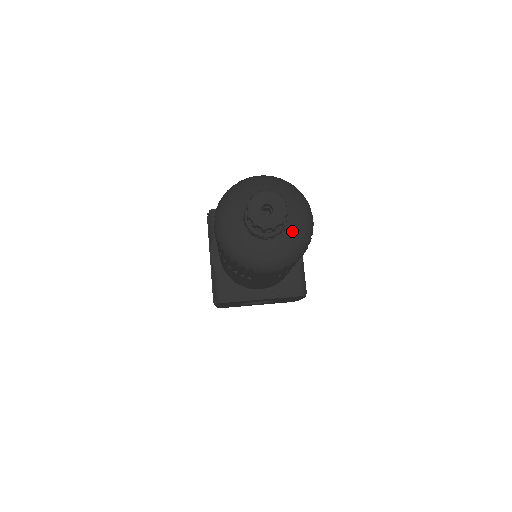
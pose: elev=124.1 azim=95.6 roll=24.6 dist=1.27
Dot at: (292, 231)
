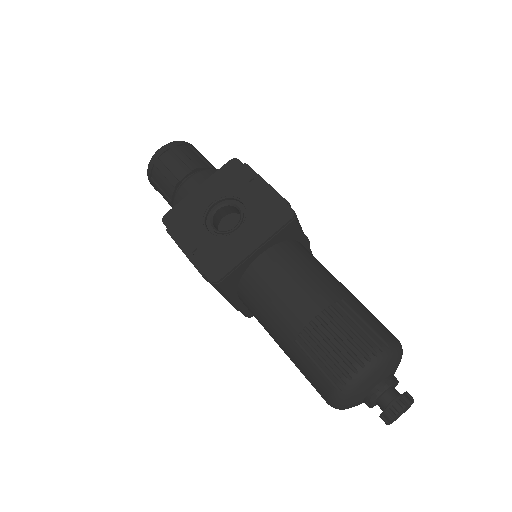
Dot at: occluded
